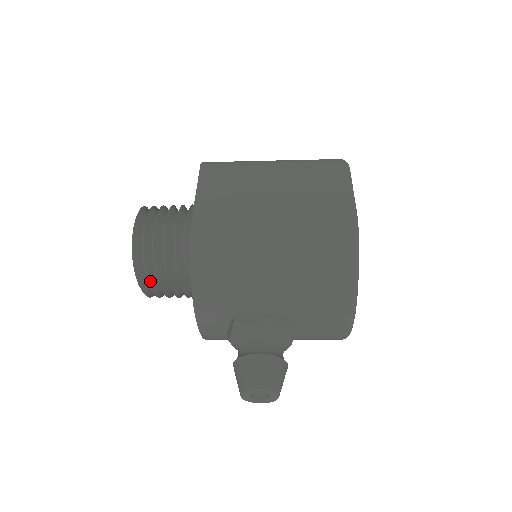
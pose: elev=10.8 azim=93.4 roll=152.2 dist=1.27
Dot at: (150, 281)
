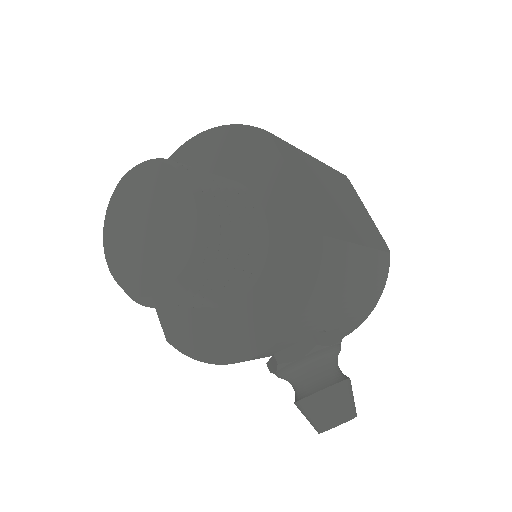
Dot at: (199, 287)
